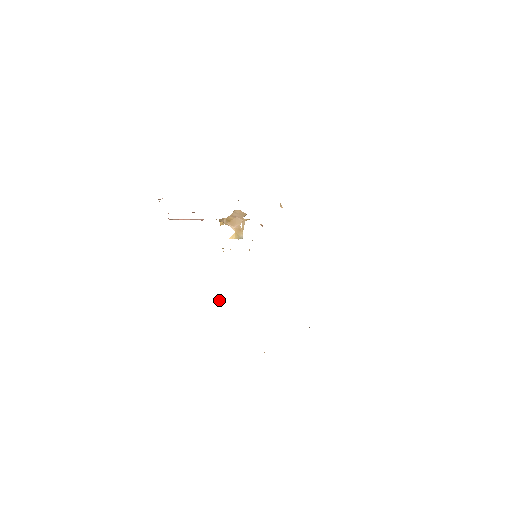
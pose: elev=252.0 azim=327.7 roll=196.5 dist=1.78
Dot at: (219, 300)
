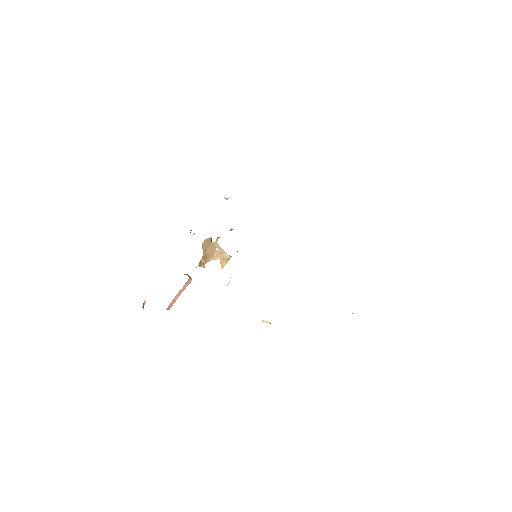
Dot at: (267, 322)
